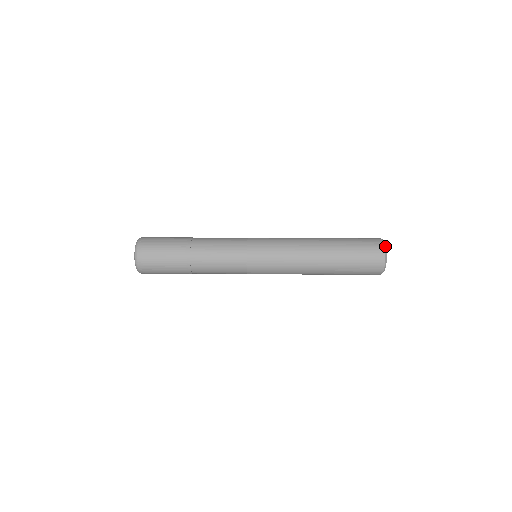
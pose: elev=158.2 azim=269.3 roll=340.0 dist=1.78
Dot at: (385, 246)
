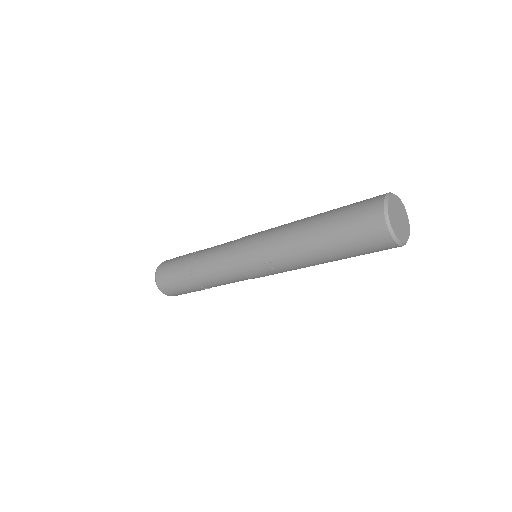
Dot at: (399, 199)
